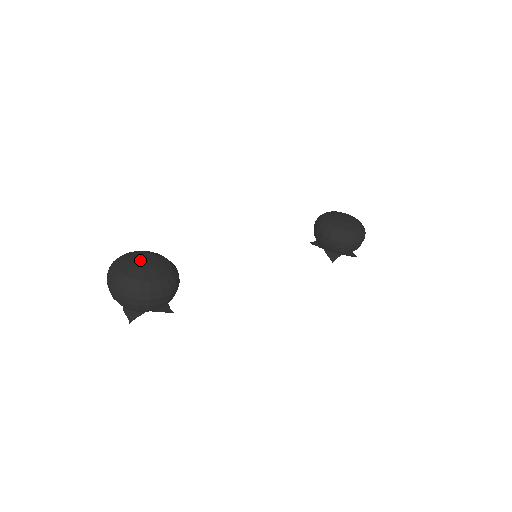
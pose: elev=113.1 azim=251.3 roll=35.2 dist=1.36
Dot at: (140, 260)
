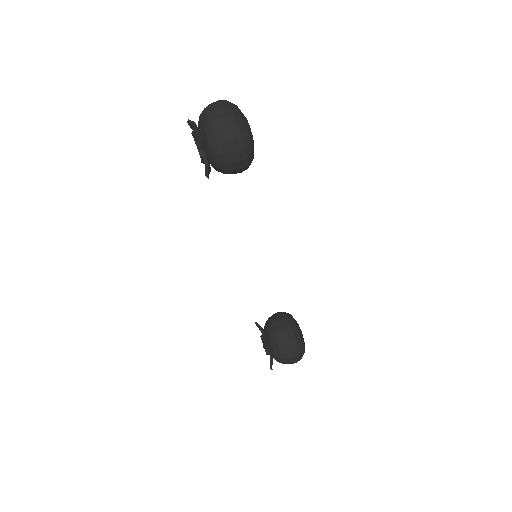
Dot at: occluded
